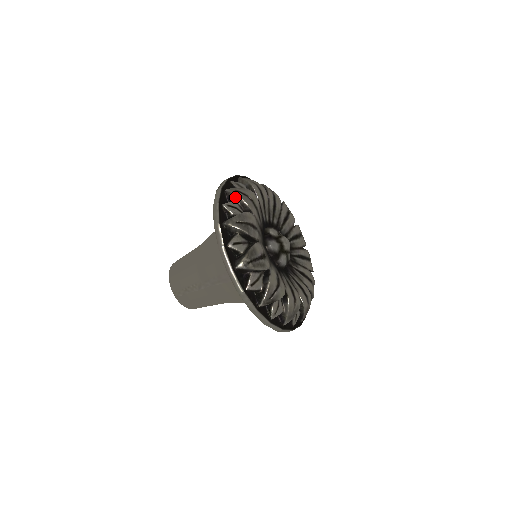
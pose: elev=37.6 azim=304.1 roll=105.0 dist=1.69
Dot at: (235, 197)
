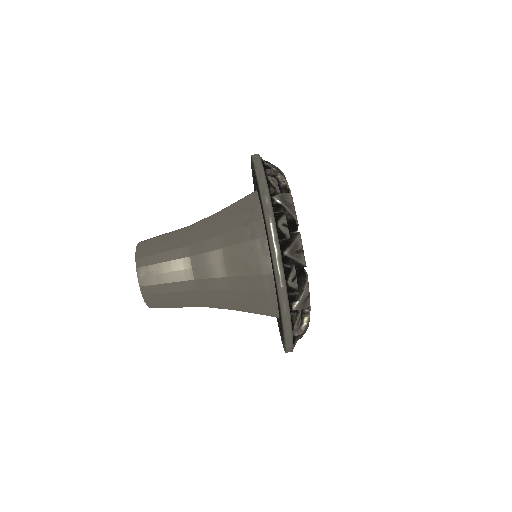
Dot at: occluded
